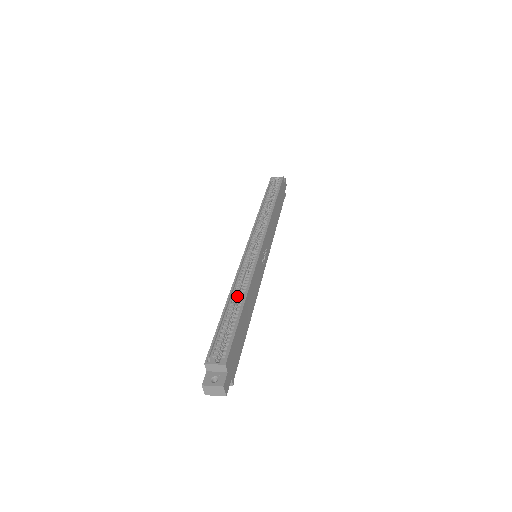
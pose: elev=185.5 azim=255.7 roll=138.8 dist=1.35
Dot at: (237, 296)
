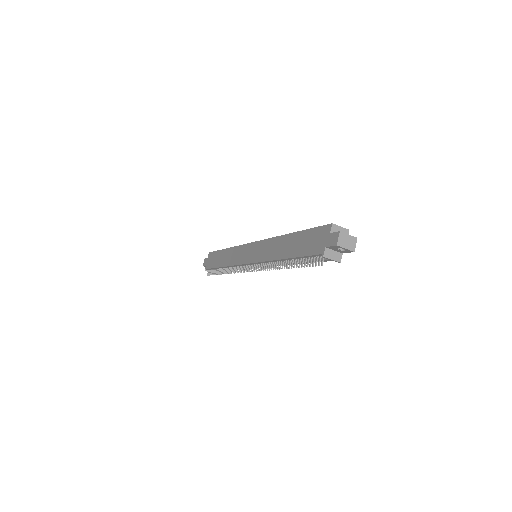
Dot at: occluded
